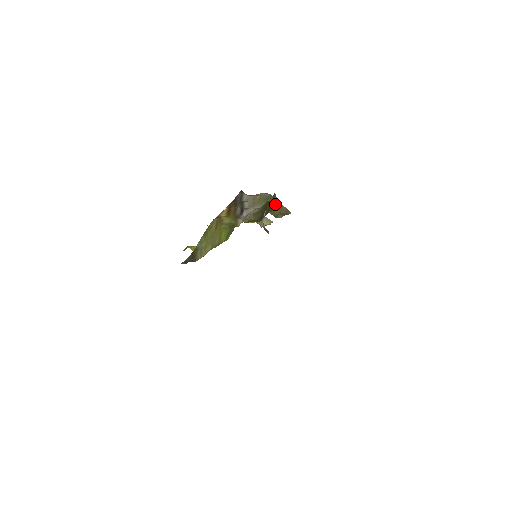
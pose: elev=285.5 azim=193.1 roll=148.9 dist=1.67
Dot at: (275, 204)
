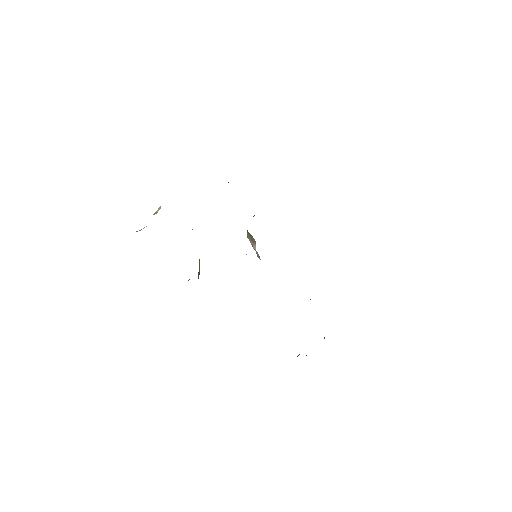
Dot at: occluded
